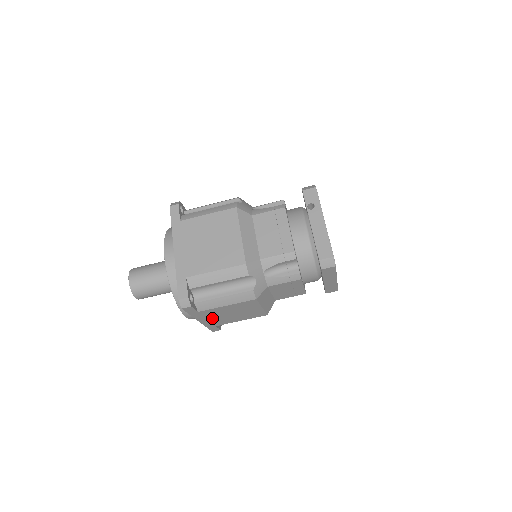
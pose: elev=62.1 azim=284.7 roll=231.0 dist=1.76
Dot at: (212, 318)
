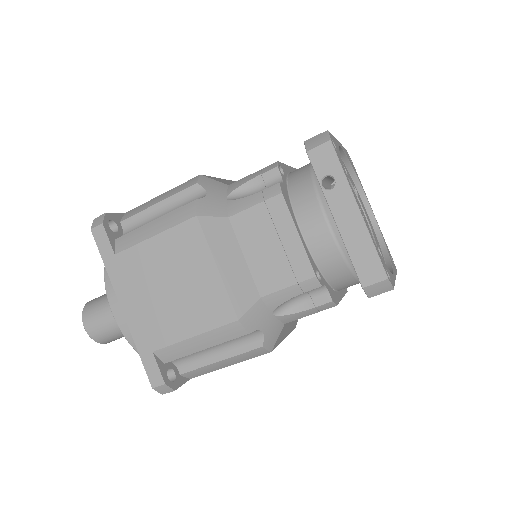
Dot at: occluded
